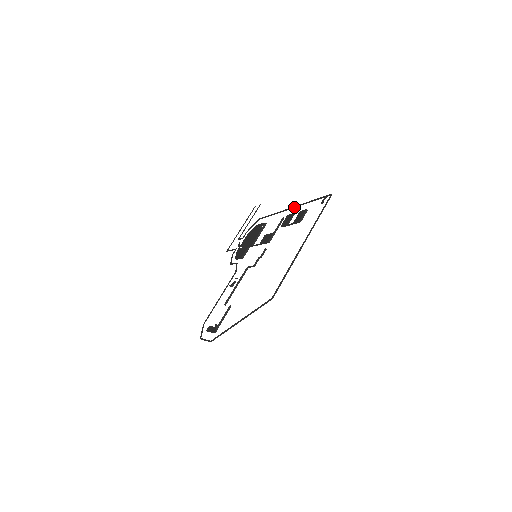
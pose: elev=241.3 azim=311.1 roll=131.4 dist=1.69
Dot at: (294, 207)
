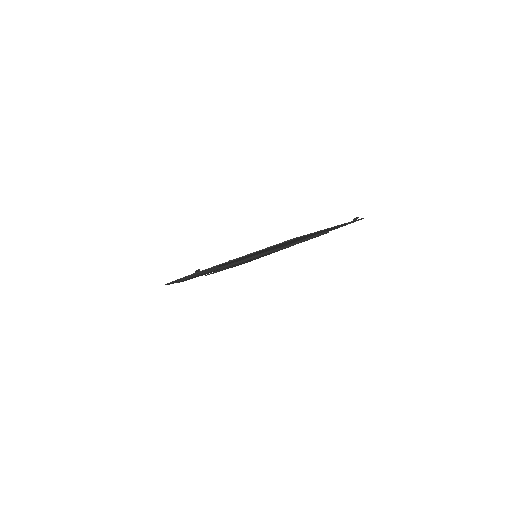
Dot at: occluded
